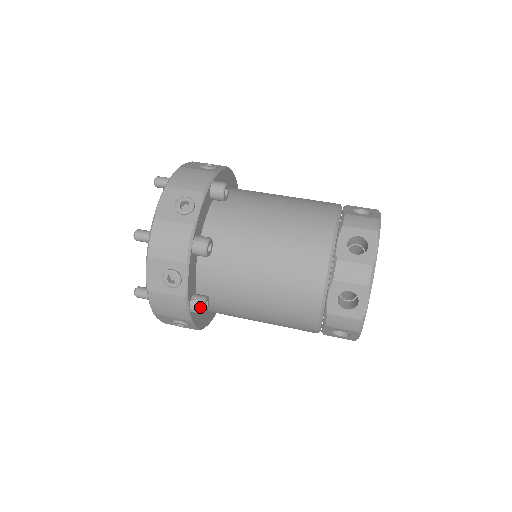
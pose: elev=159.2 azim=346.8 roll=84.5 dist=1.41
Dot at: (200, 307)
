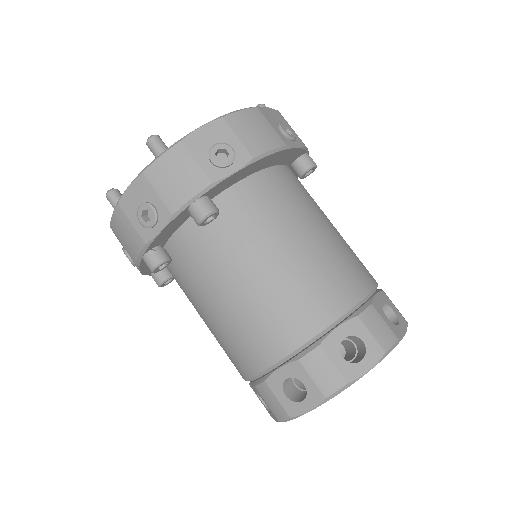
Dot at: (157, 284)
